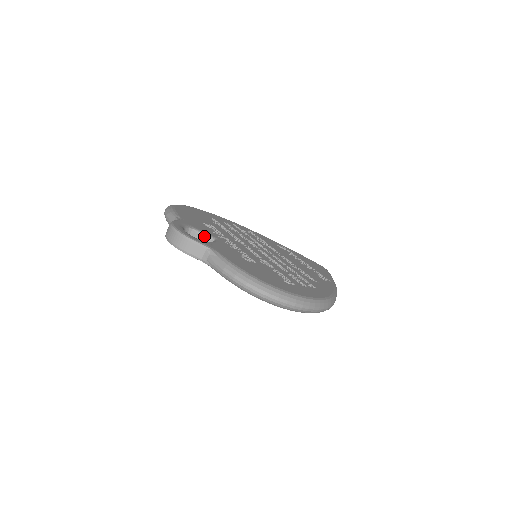
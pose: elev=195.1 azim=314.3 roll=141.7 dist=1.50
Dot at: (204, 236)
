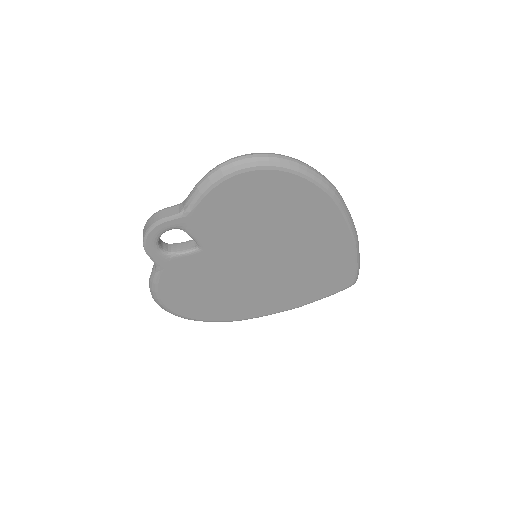
Dot at: (185, 243)
